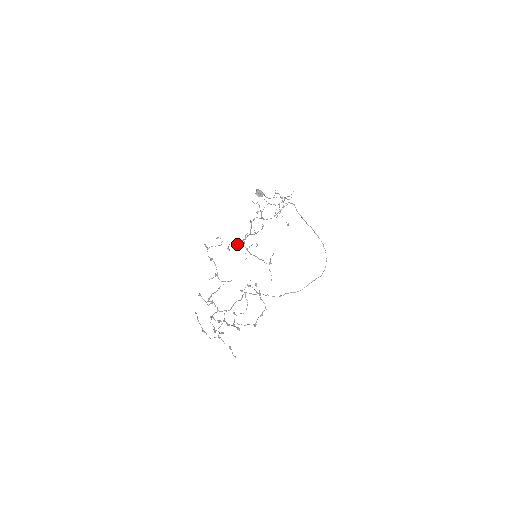
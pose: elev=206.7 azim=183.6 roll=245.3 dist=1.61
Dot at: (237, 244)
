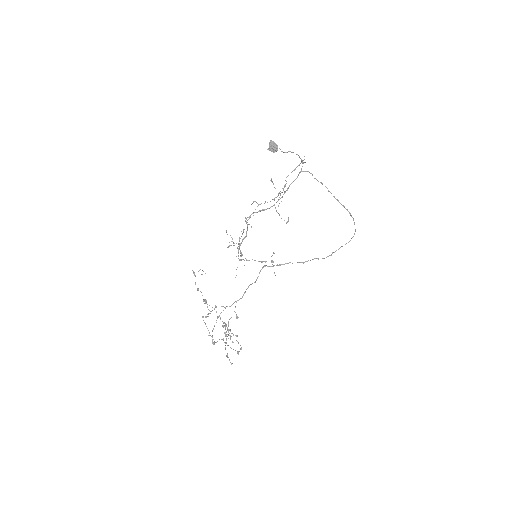
Dot at: (239, 239)
